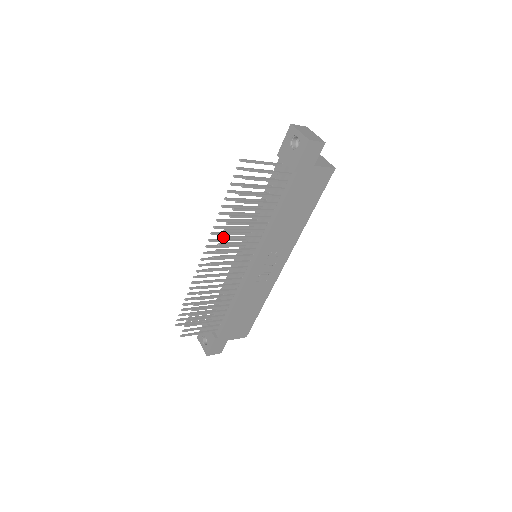
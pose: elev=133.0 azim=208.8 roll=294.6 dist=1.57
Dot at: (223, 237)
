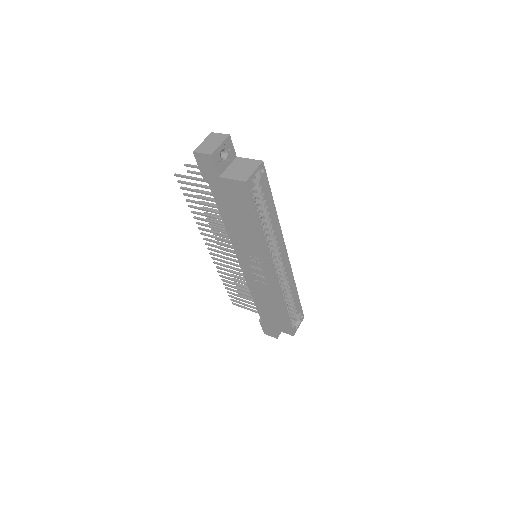
Dot at: (199, 228)
